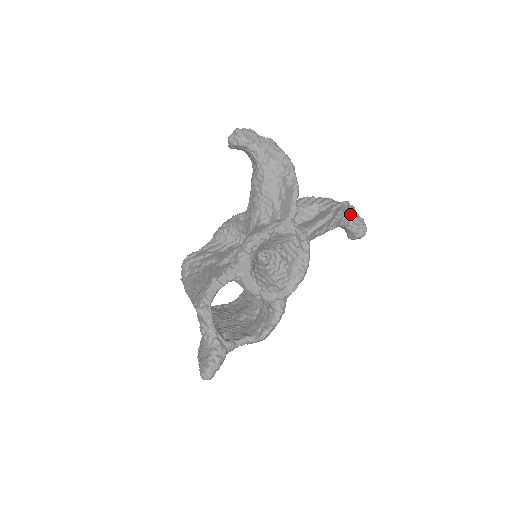
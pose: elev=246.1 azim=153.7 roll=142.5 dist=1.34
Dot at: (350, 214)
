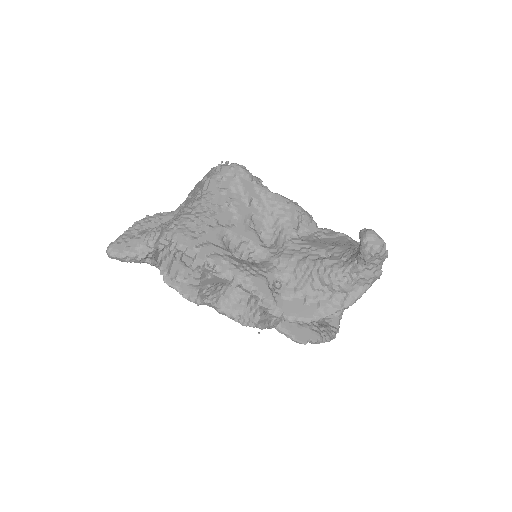
Dot at: occluded
